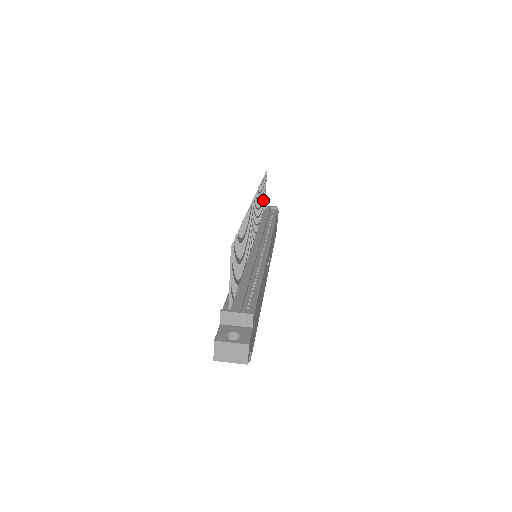
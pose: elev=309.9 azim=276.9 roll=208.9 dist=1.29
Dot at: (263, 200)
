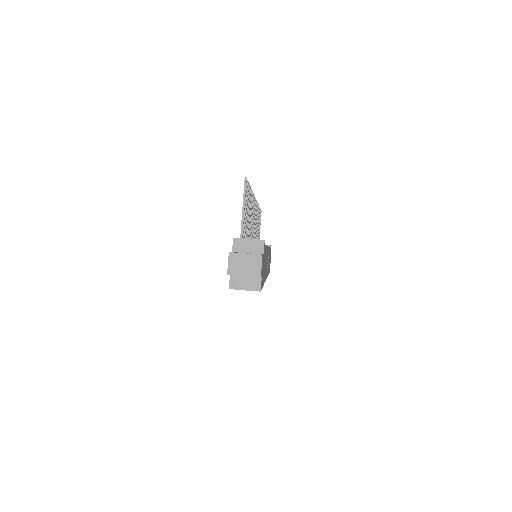
Dot at: occluded
